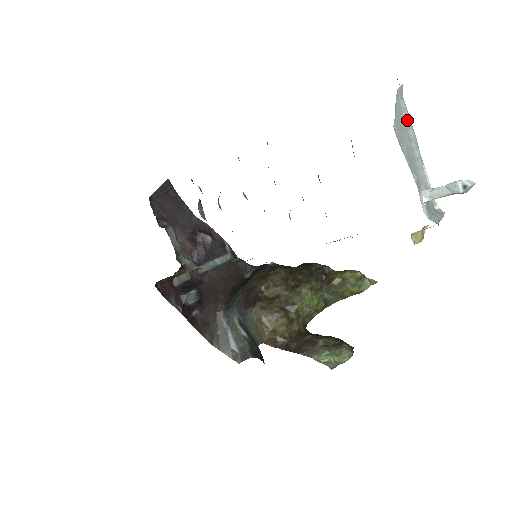
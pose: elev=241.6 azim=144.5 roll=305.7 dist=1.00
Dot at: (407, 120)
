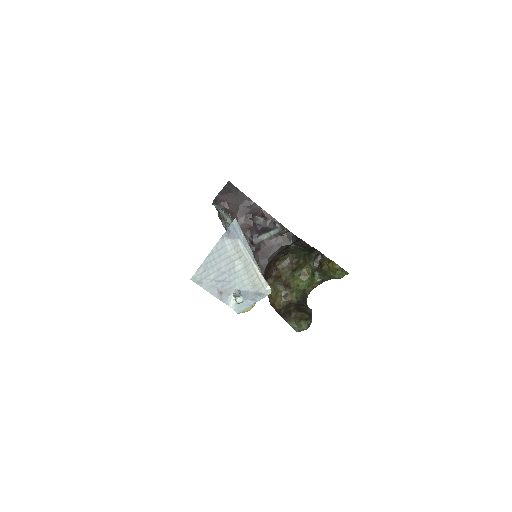
Dot at: (231, 250)
